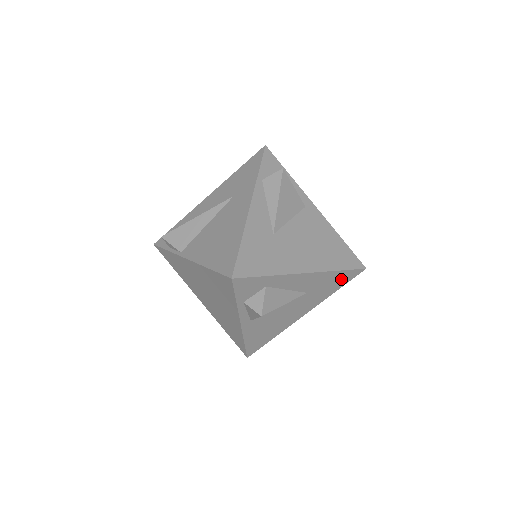
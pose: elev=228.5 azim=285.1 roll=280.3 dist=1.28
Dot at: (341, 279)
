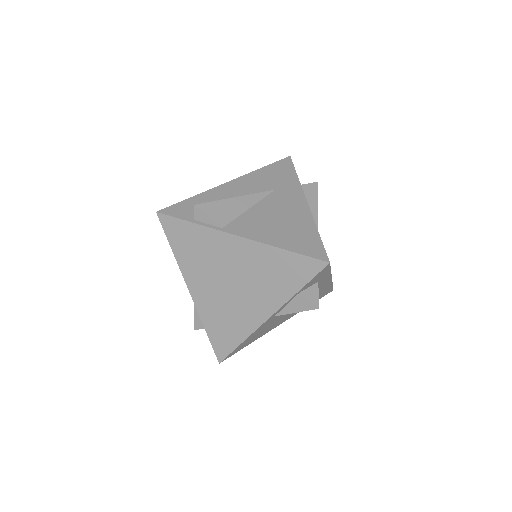
Dot at: (323, 294)
